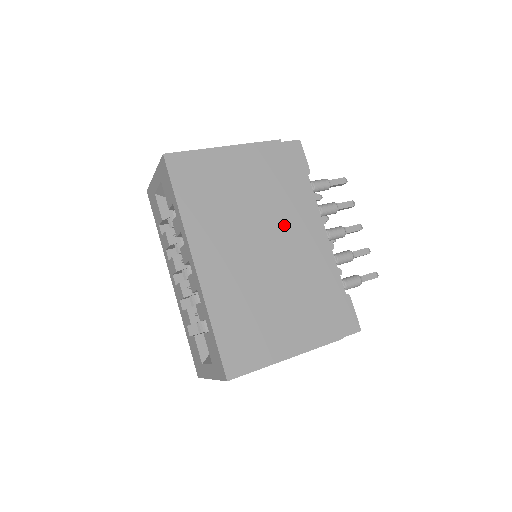
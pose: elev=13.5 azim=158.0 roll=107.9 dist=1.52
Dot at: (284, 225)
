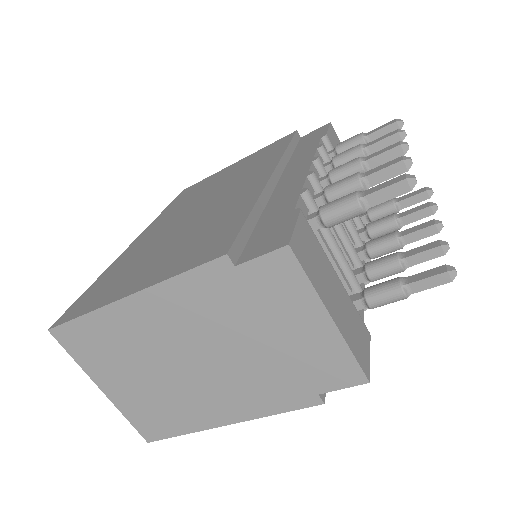
Dot at: (246, 180)
